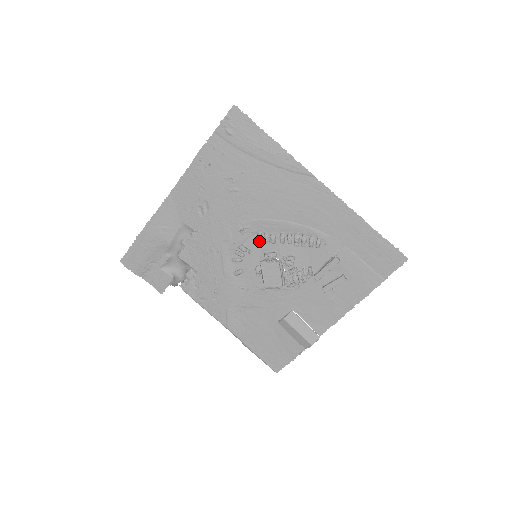
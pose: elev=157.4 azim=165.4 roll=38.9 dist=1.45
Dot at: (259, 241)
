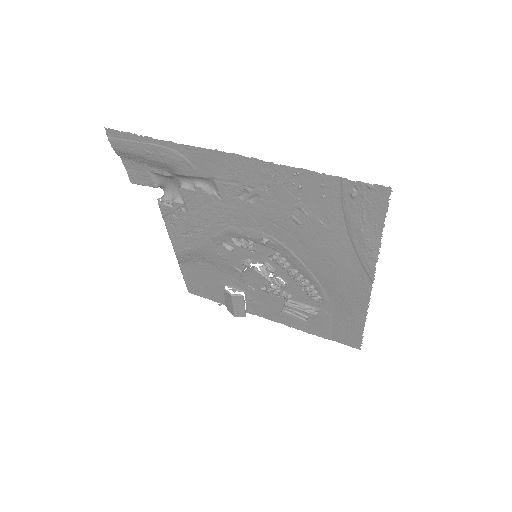
Dot at: (271, 257)
